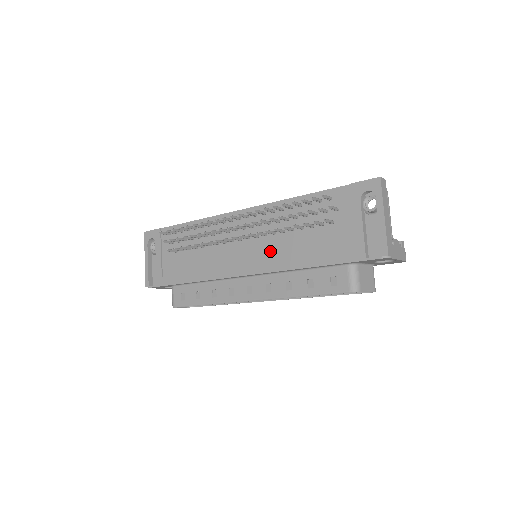
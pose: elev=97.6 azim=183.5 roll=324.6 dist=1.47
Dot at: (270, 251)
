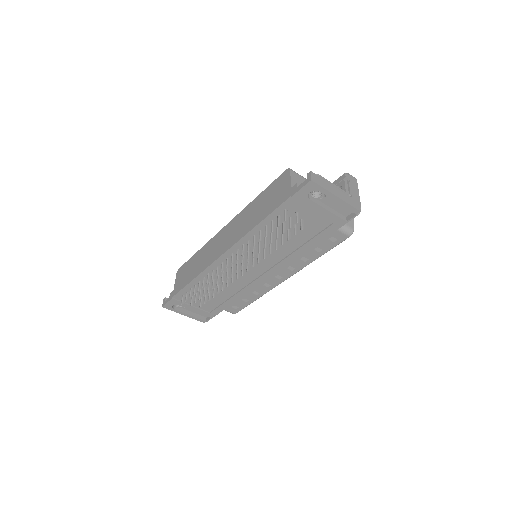
Dot at: (273, 258)
